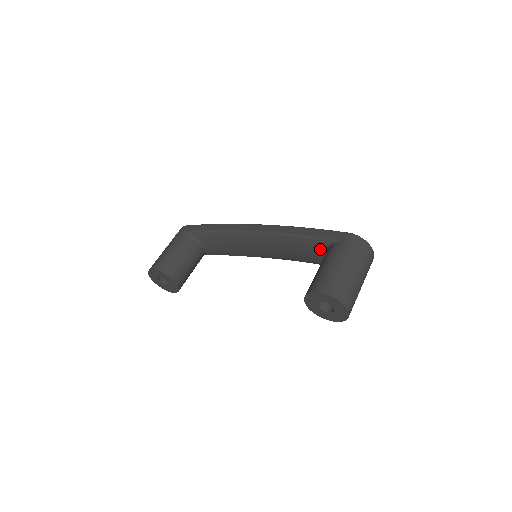
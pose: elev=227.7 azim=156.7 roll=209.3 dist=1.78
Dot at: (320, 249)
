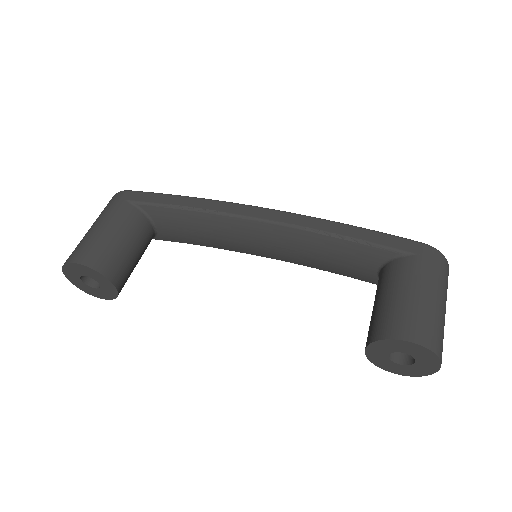
Dot at: (370, 260)
